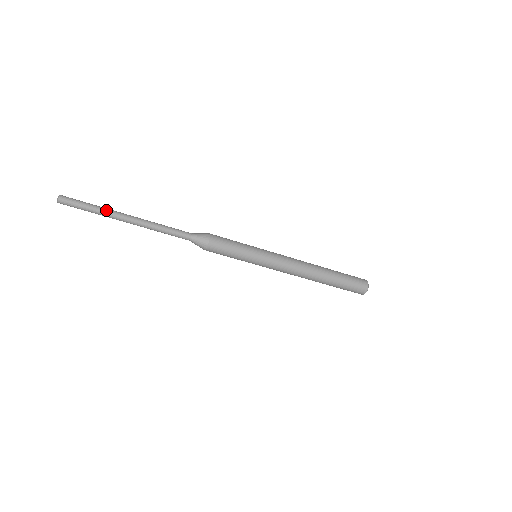
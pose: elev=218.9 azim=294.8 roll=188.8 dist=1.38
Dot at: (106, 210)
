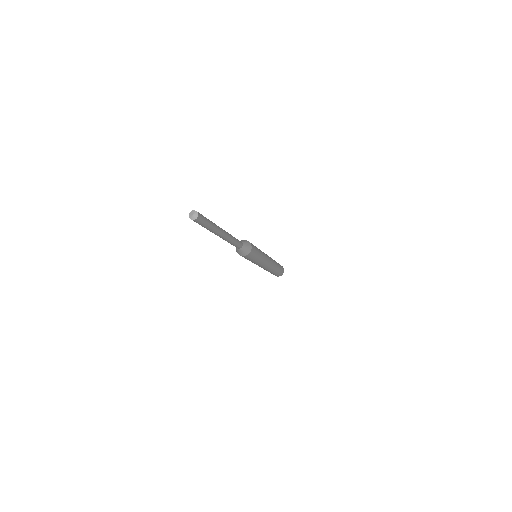
Dot at: (216, 226)
